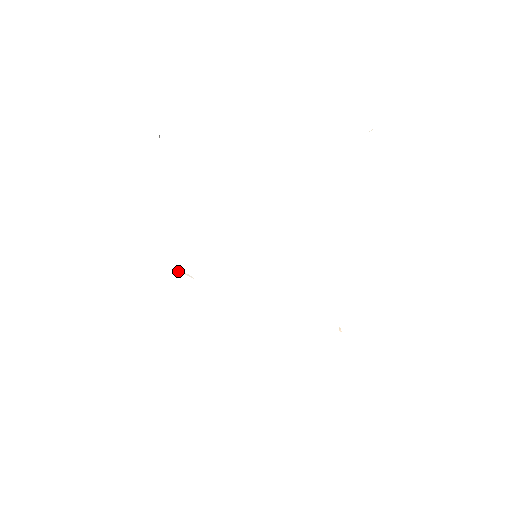
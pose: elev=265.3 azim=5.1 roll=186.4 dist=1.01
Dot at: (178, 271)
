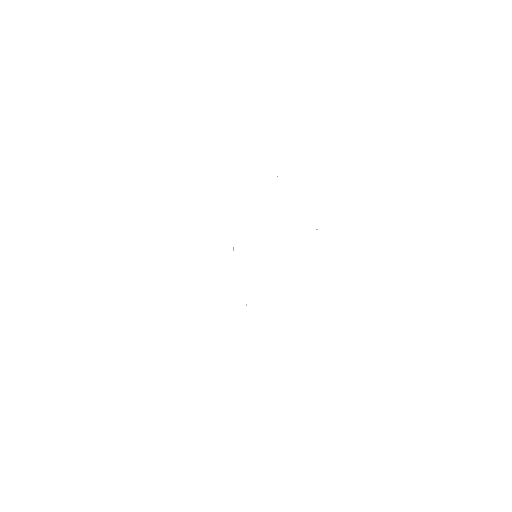
Dot at: occluded
